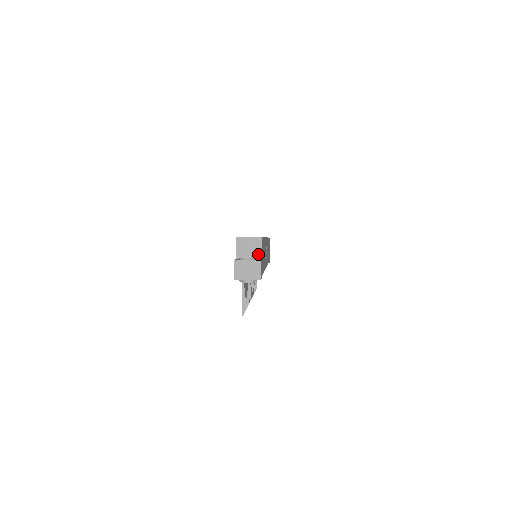
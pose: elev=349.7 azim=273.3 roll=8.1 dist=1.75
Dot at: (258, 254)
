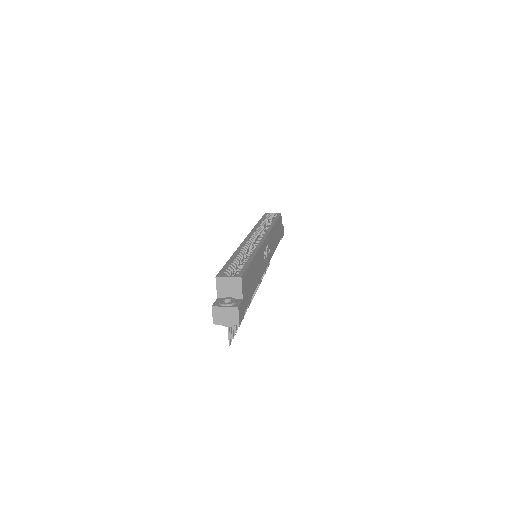
Dot at: (238, 294)
